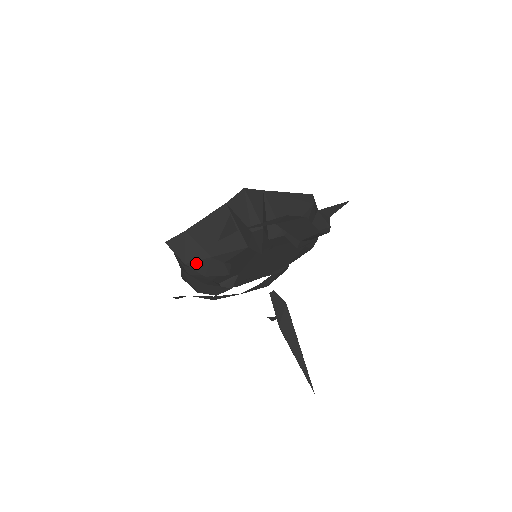
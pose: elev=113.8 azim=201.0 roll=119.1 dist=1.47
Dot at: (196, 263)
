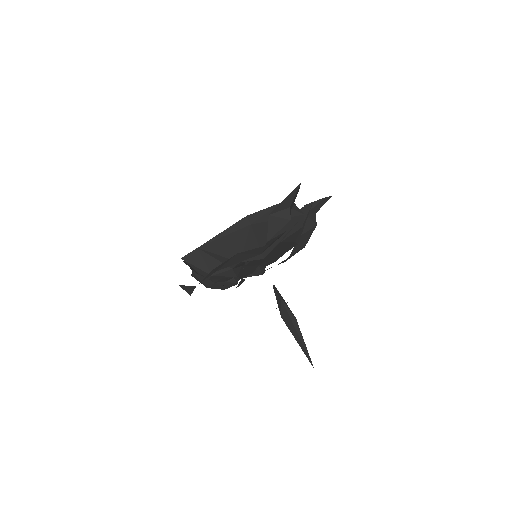
Dot at: (211, 286)
